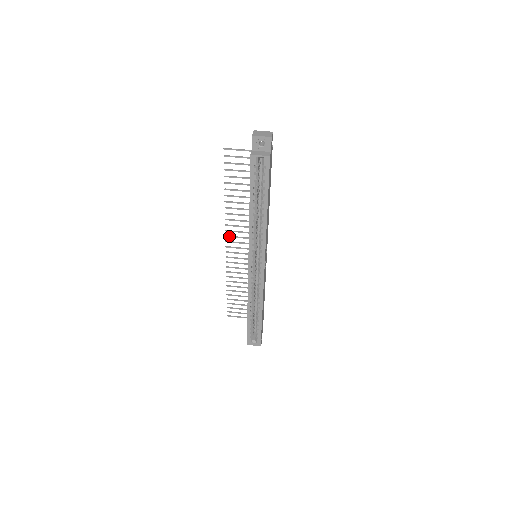
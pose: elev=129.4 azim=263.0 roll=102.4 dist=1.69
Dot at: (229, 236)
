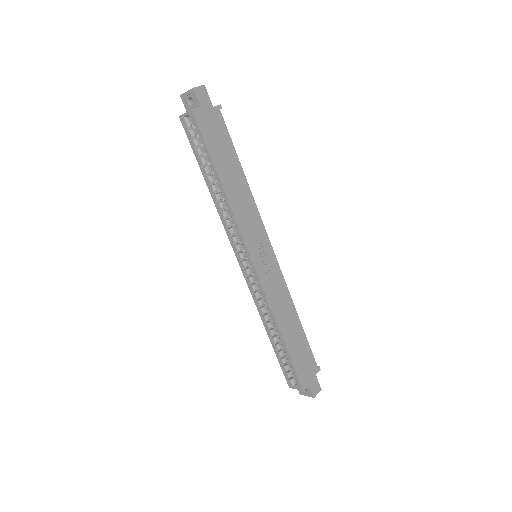
Dot at: occluded
